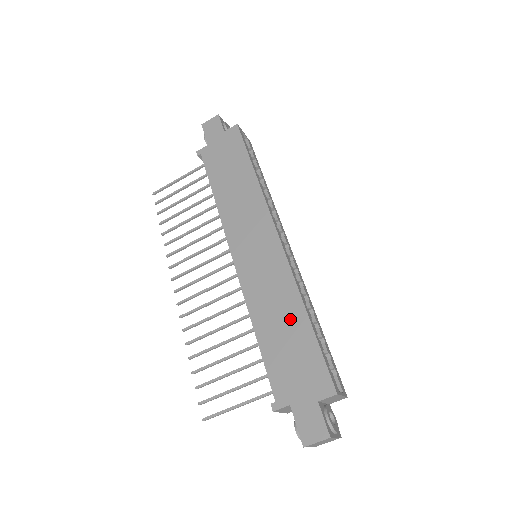
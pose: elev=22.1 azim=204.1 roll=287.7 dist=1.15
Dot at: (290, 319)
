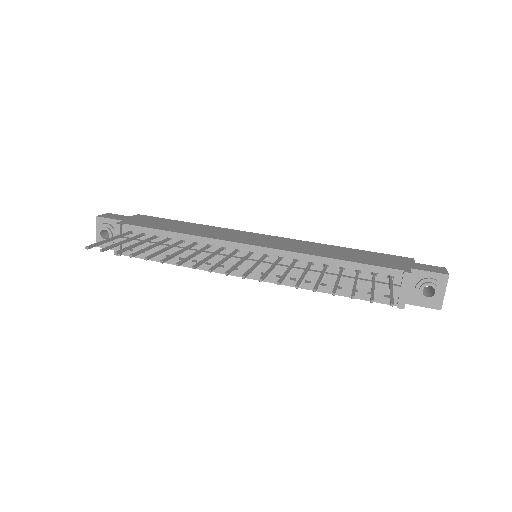
Dot at: (339, 250)
